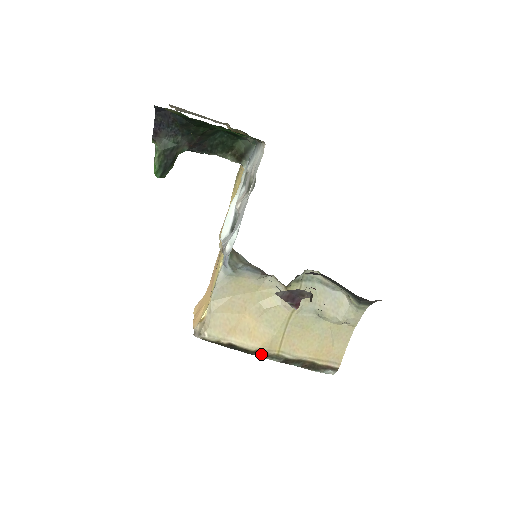
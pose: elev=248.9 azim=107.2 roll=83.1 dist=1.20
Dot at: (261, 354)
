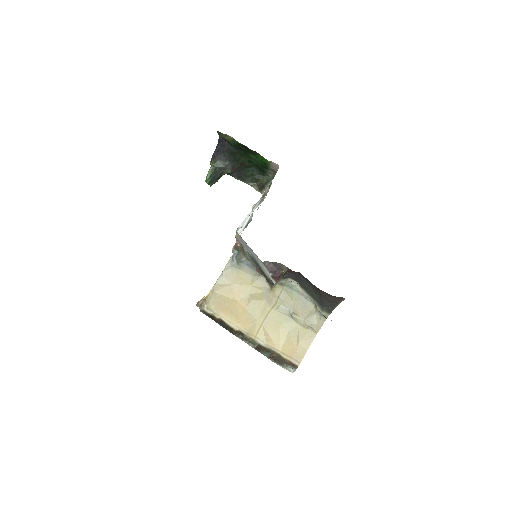
Dot at: (241, 336)
